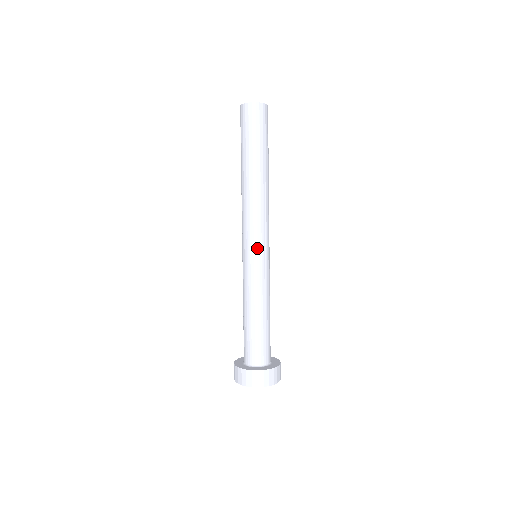
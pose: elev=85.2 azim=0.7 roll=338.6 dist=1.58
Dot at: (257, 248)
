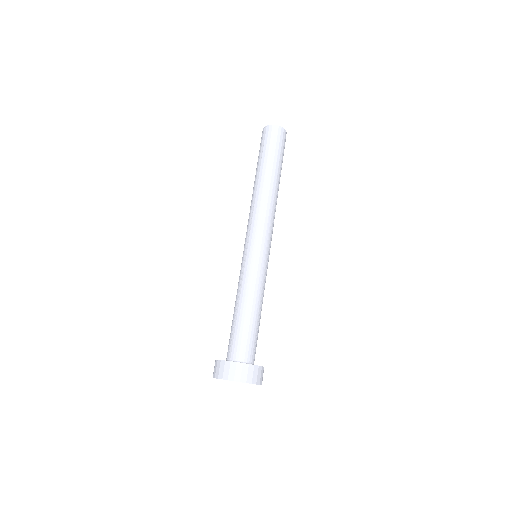
Dot at: (251, 244)
